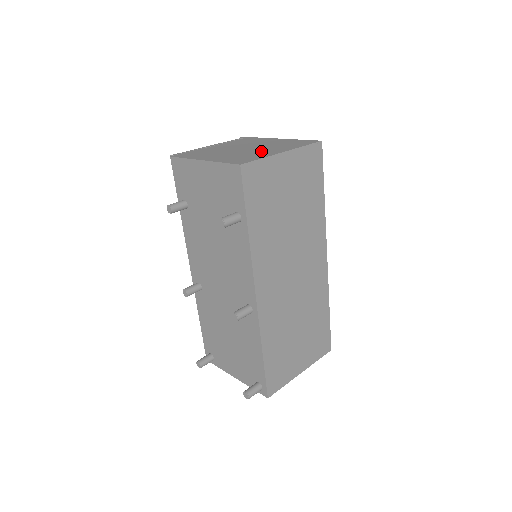
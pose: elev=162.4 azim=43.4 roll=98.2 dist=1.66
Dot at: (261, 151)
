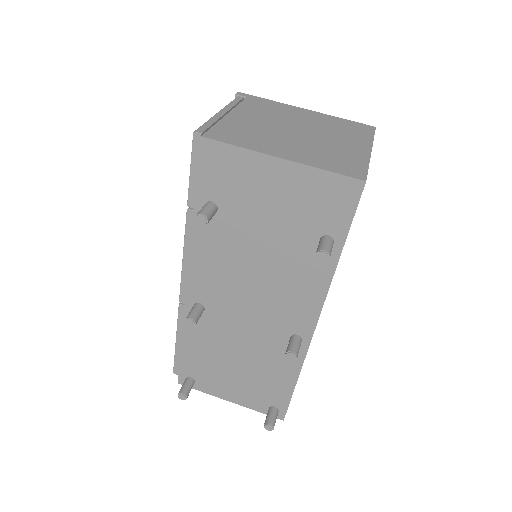
Dot at: (337, 144)
